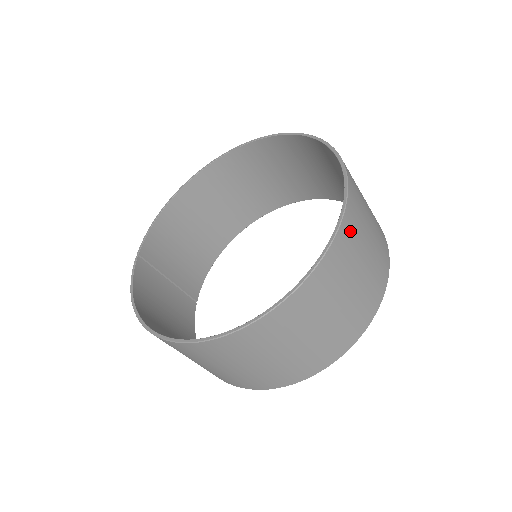
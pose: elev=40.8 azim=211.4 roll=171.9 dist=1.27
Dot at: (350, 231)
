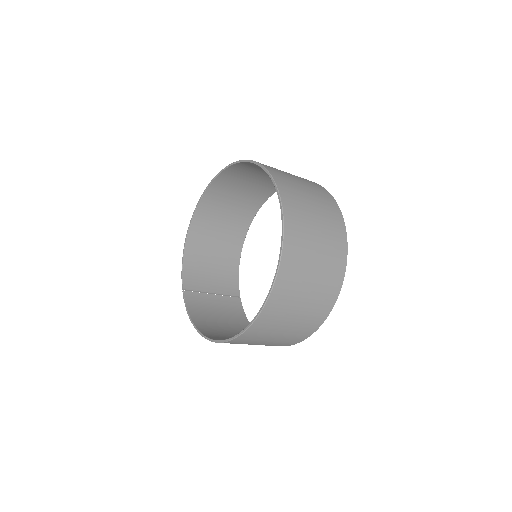
Dot at: (294, 226)
